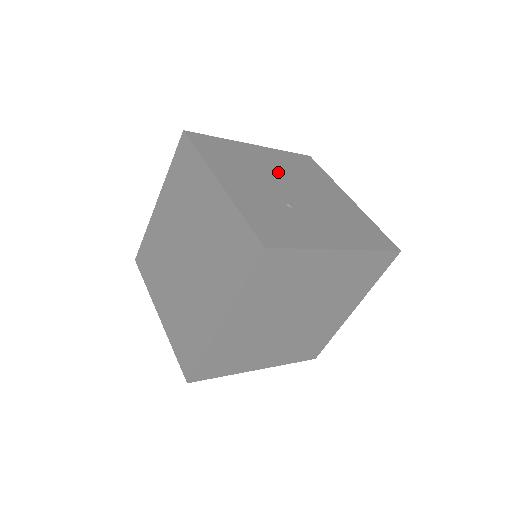
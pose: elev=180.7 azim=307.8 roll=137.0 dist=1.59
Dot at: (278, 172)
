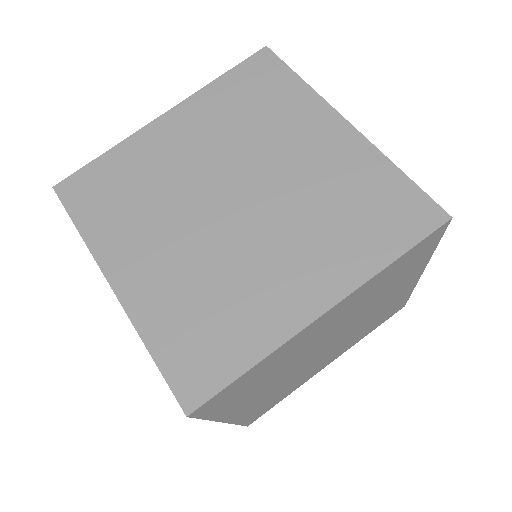
Dot at: occluded
